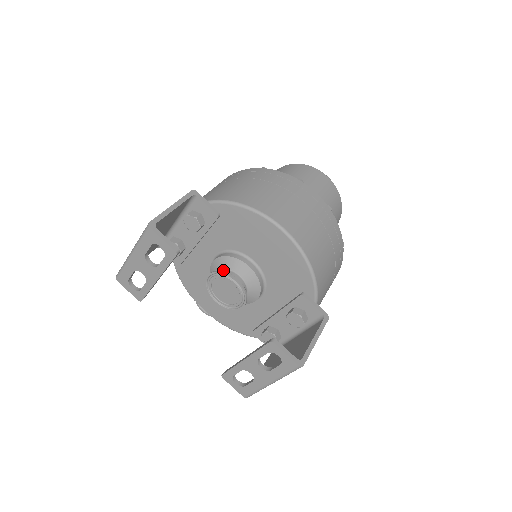
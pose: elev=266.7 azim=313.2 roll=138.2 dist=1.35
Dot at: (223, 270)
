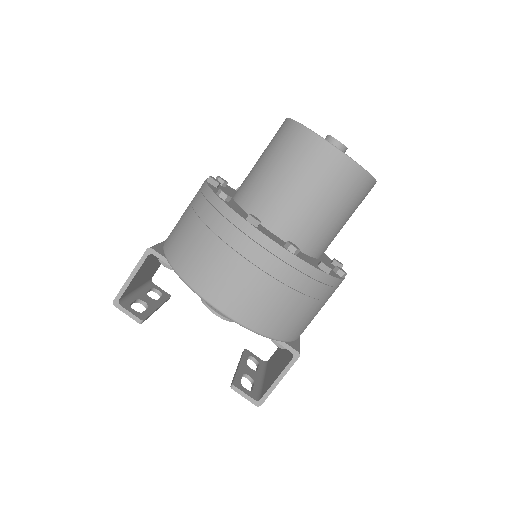
Dot at: occluded
